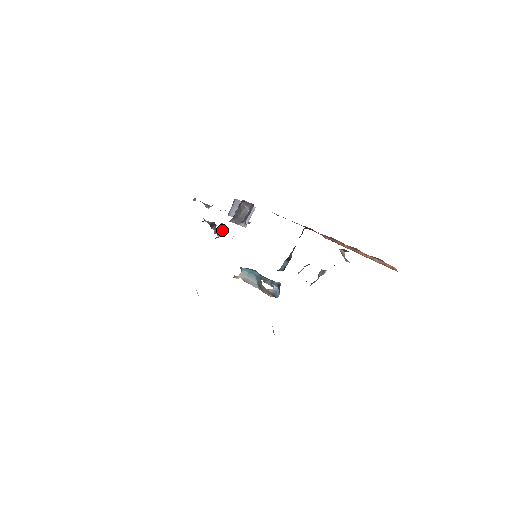
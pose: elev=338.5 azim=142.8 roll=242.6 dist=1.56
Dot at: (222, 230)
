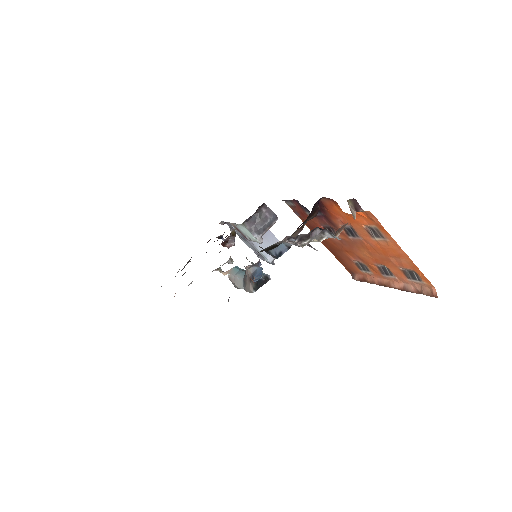
Dot at: (234, 241)
